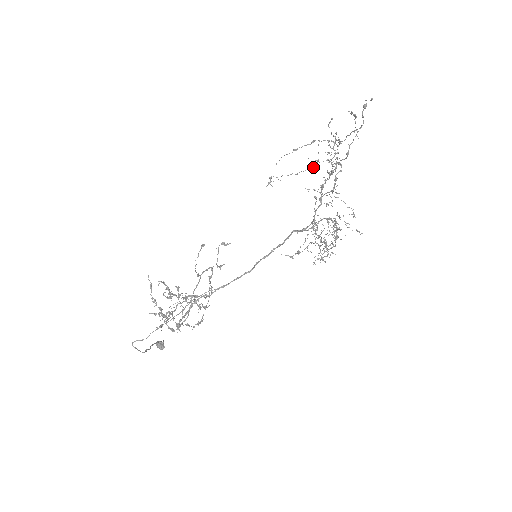
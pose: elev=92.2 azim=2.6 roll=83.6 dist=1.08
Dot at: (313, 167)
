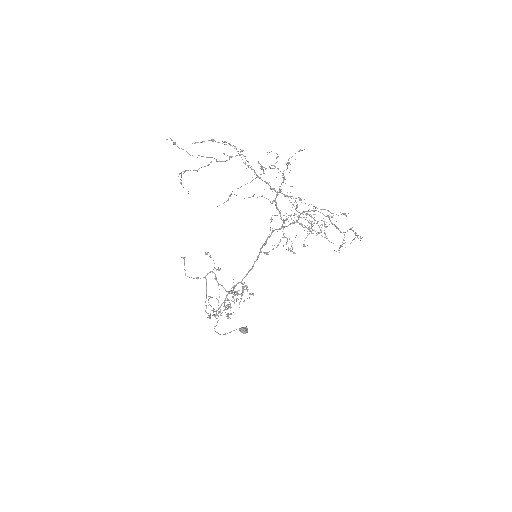
Dot at: occluded
